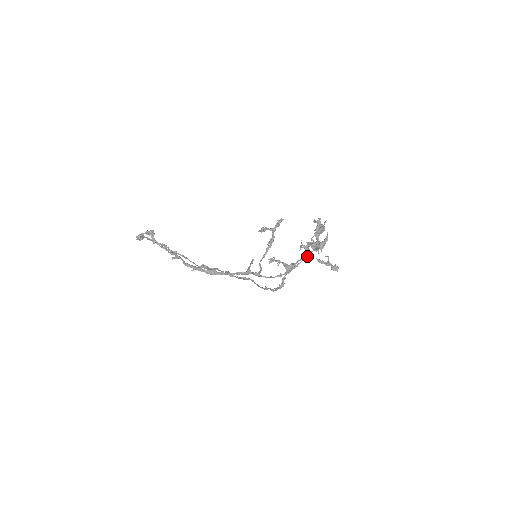
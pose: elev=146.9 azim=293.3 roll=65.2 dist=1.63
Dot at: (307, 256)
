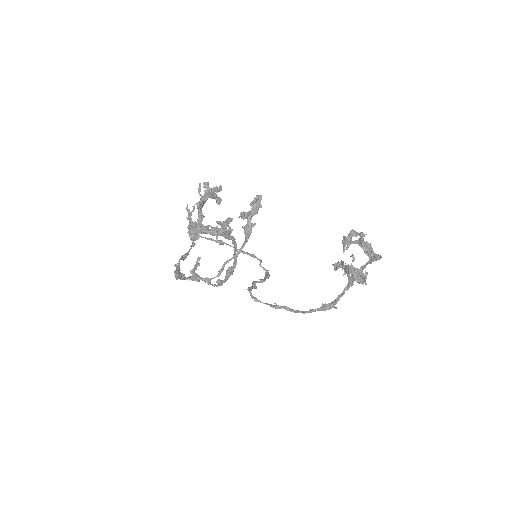
Dot at: (371, 258)
